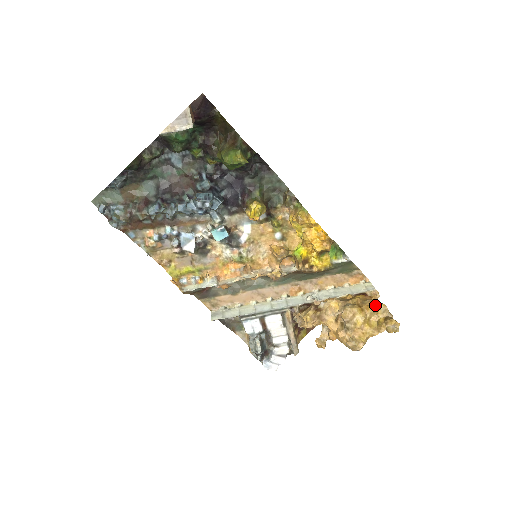
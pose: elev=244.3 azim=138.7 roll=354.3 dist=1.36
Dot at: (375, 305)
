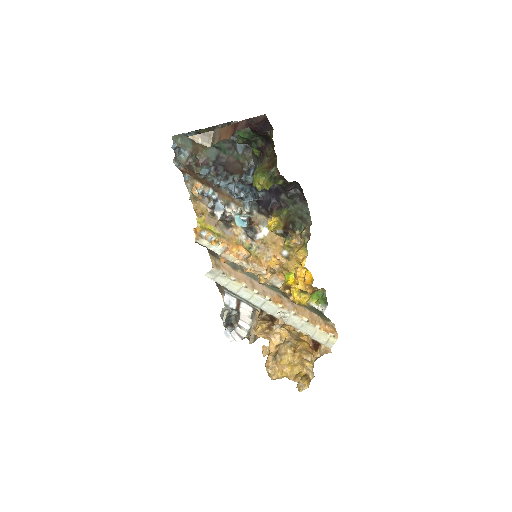
Dot at: (305, 360)
